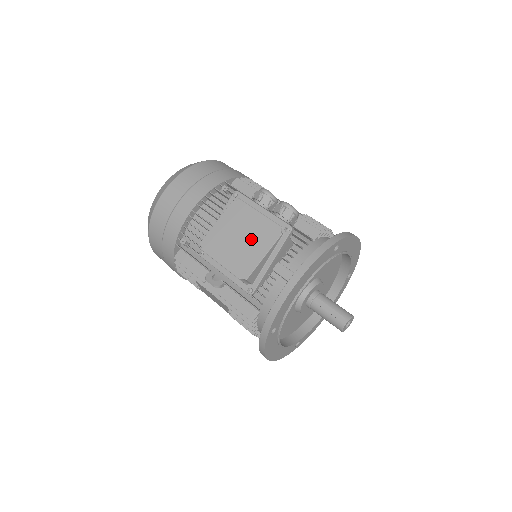
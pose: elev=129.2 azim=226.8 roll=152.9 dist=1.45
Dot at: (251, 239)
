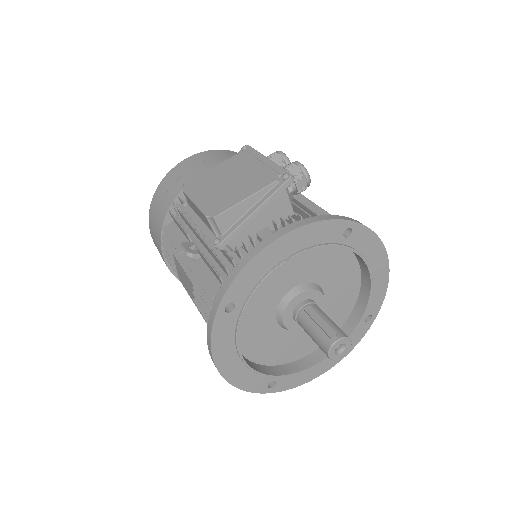
Dot at: (240, 183)
